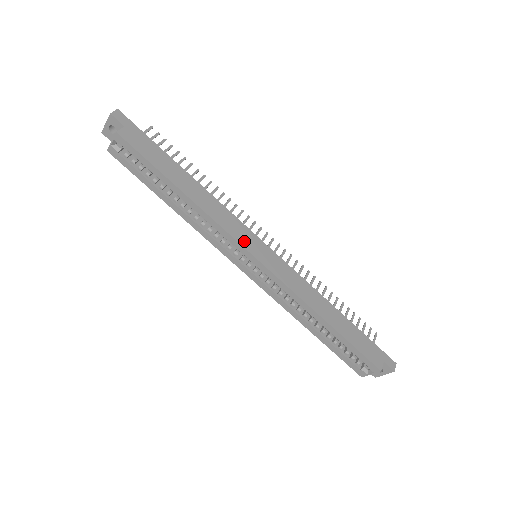
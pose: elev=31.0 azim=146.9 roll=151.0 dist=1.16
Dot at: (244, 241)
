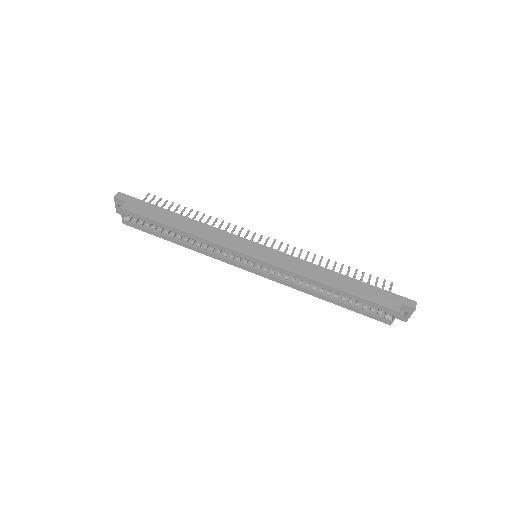
Dot at: (238, 247)
